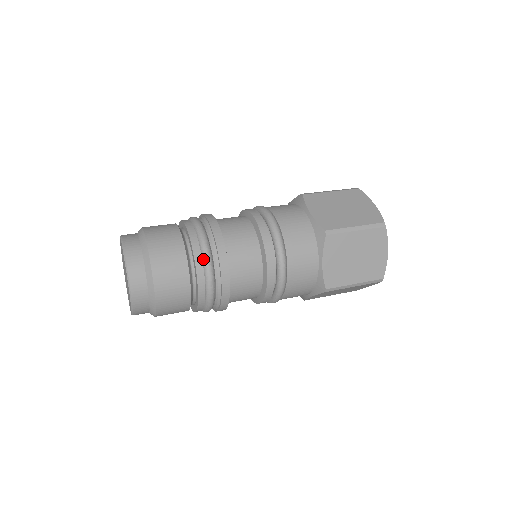
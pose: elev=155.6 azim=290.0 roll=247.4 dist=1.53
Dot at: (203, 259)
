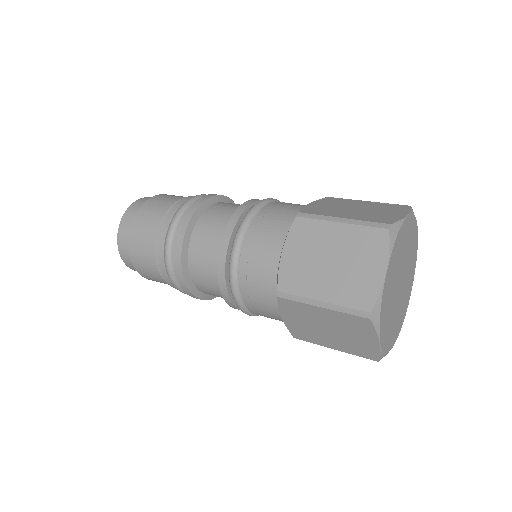
Dot at: (175, 213)
